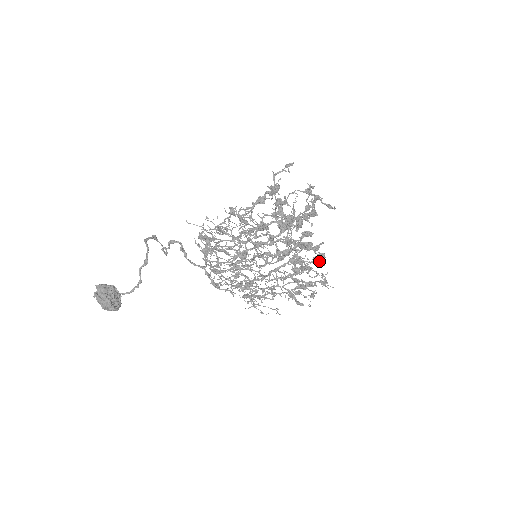
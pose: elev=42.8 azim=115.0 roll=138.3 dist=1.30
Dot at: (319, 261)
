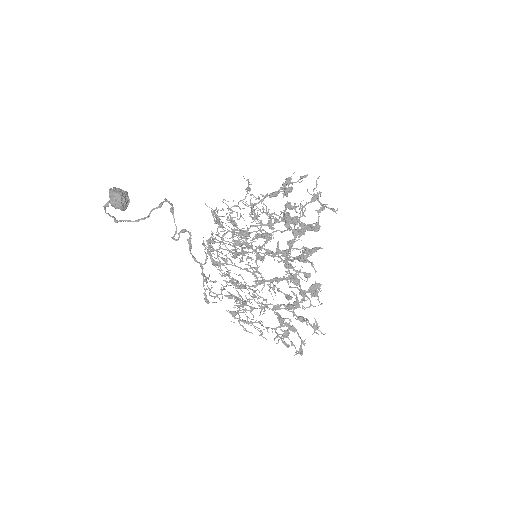
Dot at: (314, 295)
